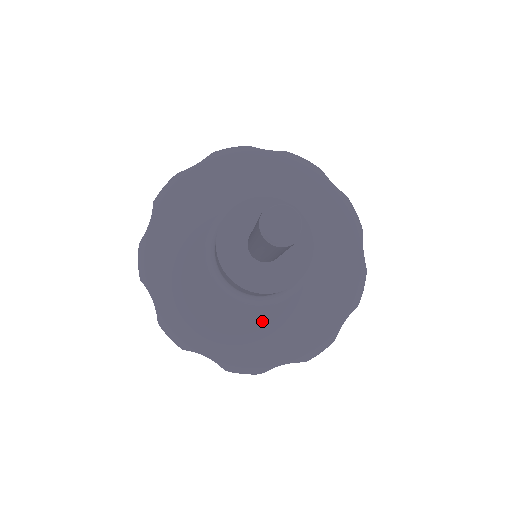
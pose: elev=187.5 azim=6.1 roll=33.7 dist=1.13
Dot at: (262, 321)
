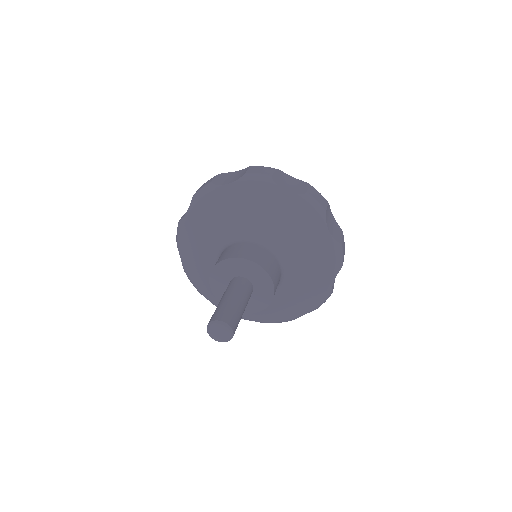
Dot at: (274, 301)
